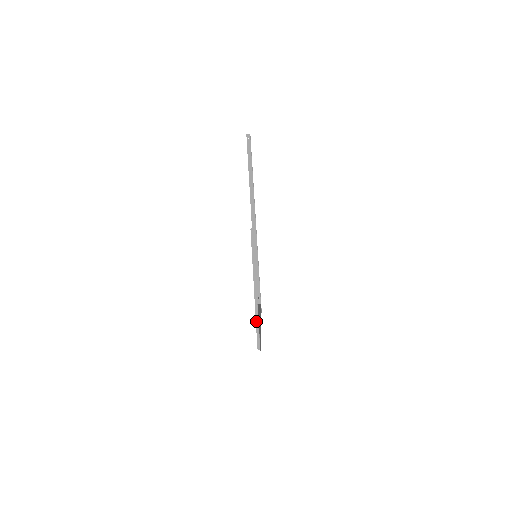
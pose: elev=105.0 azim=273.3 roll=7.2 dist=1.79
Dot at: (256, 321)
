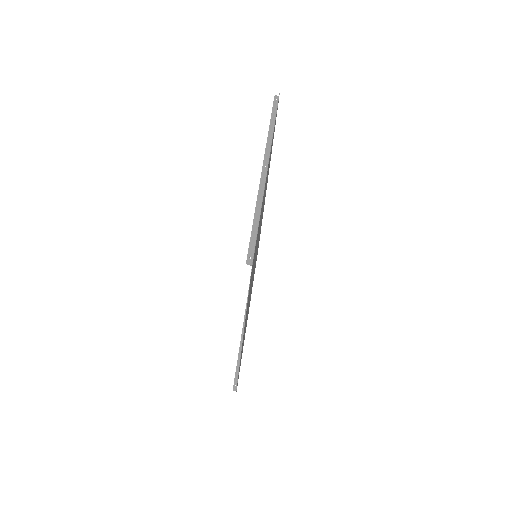
Dot at: (239, 355)
